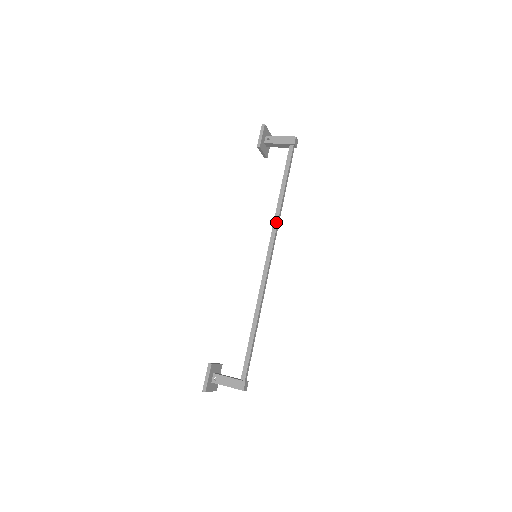
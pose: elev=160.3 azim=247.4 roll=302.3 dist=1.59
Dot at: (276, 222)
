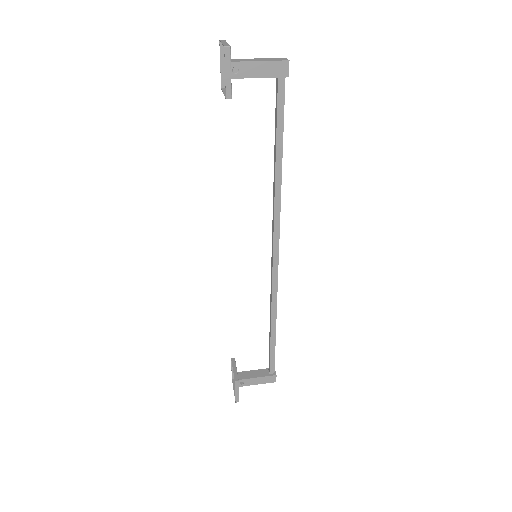
Dot at: (278, 210)
